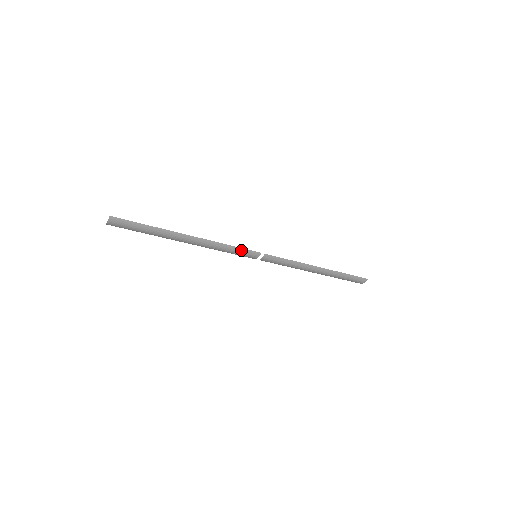
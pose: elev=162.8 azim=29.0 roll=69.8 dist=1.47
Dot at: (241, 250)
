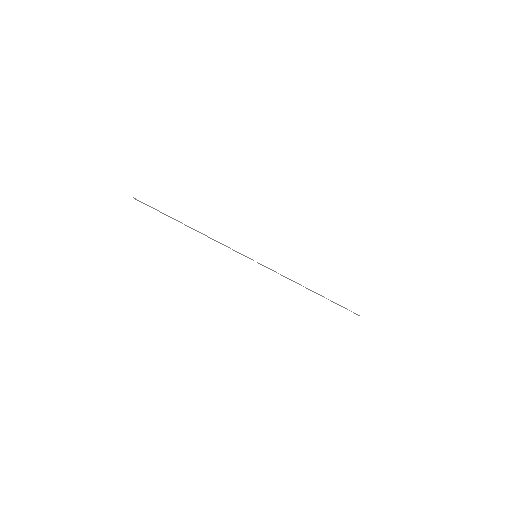
Dot at: (237, 252)
